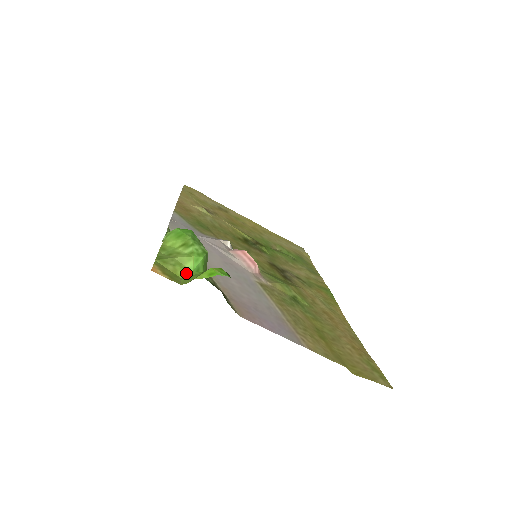
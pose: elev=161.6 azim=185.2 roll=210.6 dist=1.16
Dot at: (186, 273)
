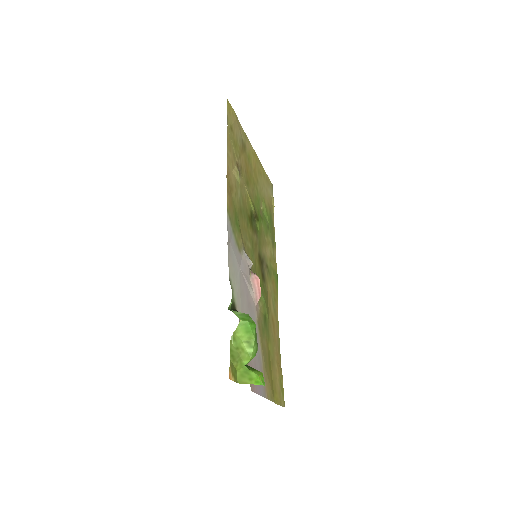
Dot at: (241, 367)
